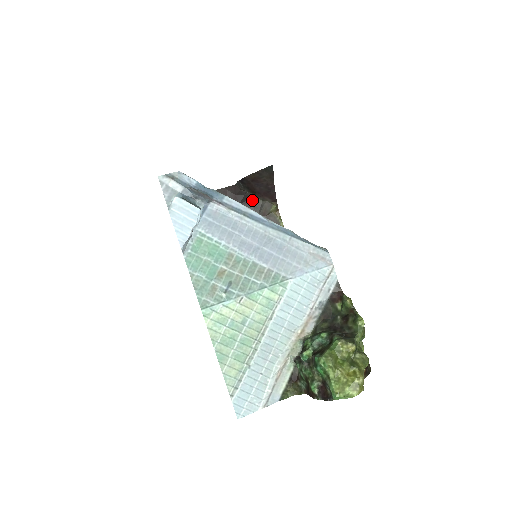
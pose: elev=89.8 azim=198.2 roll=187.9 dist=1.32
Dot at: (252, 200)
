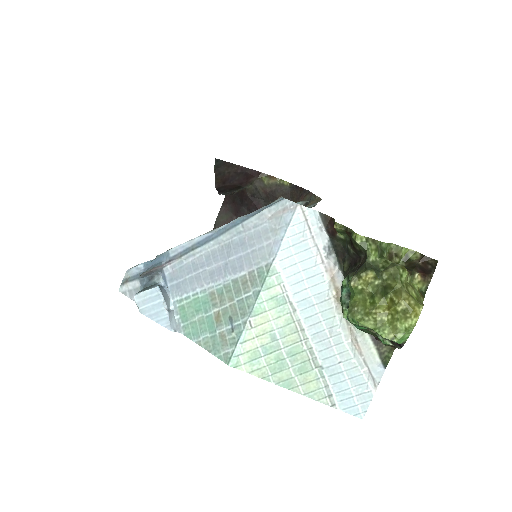
Dot at: (245, 193)
